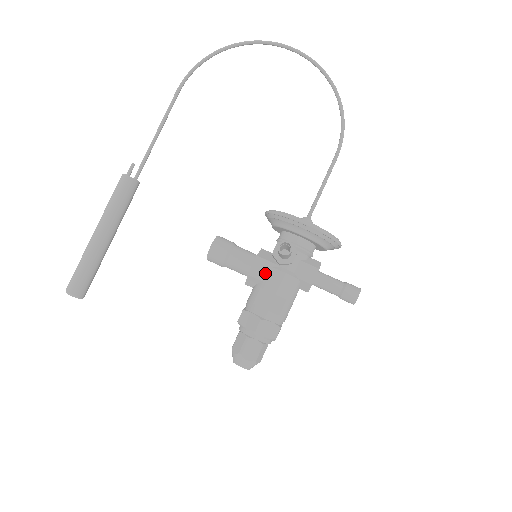
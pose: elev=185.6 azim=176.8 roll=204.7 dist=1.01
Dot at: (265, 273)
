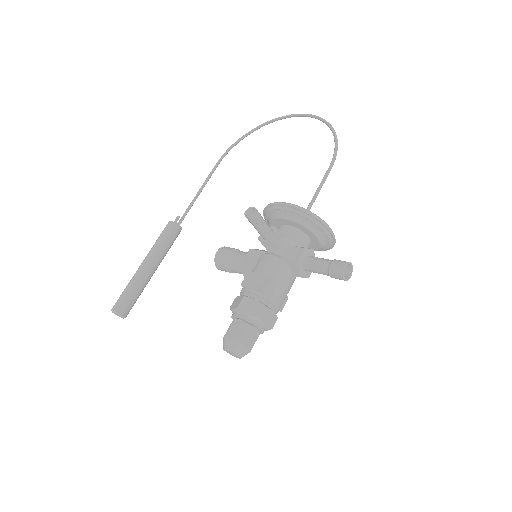
Dot at: (255, 260)
